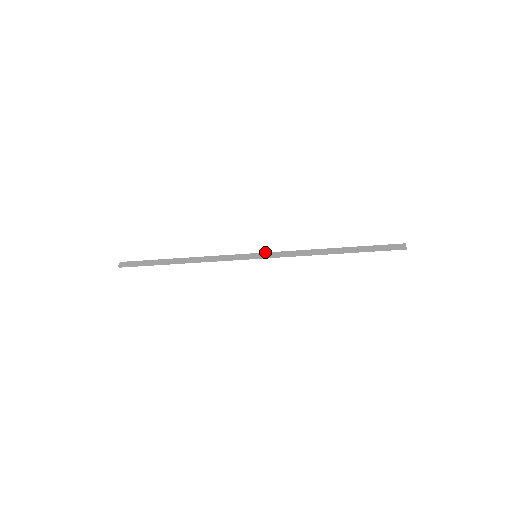
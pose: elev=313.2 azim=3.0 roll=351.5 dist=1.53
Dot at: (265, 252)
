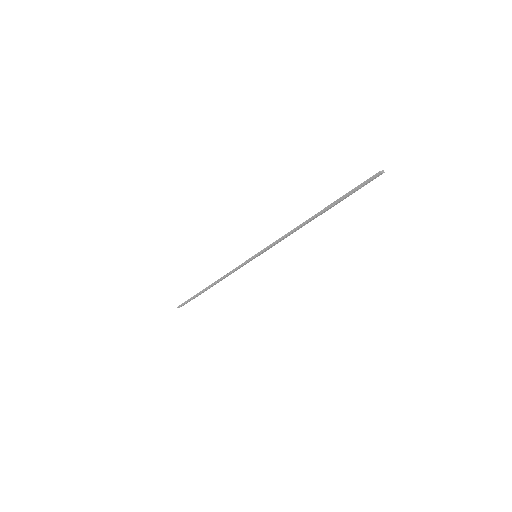
Dot at: occluded
